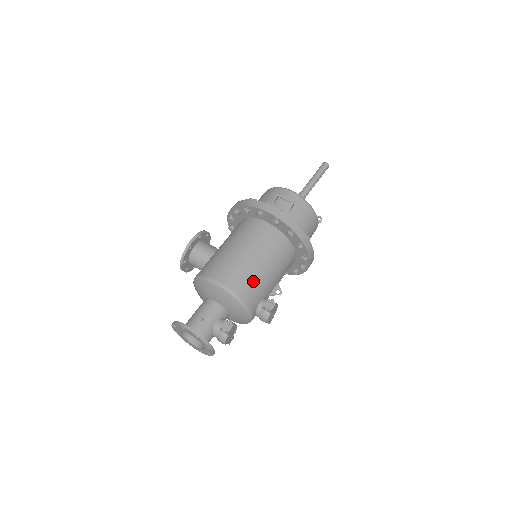
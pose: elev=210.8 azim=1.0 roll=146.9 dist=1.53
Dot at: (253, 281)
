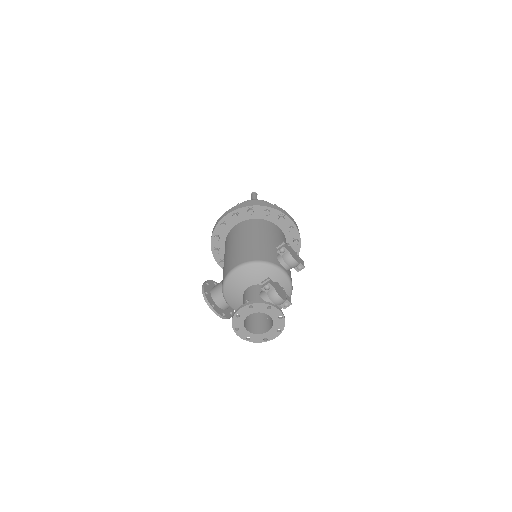
Dot at: (254, 248)
